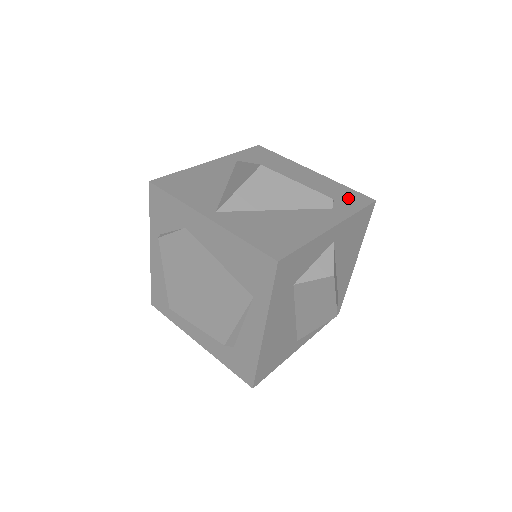
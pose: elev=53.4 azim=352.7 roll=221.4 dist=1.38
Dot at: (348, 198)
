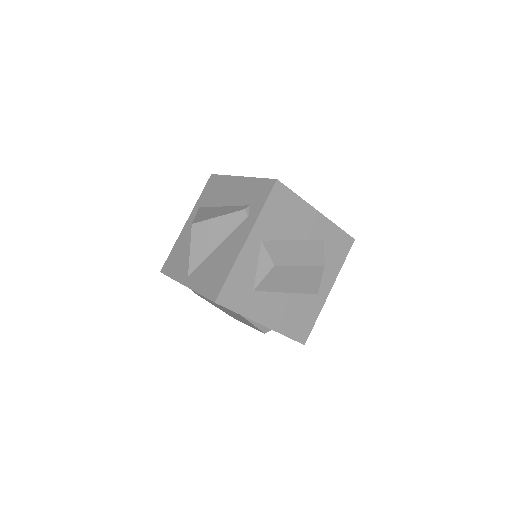
Dot at: (258, 194)
